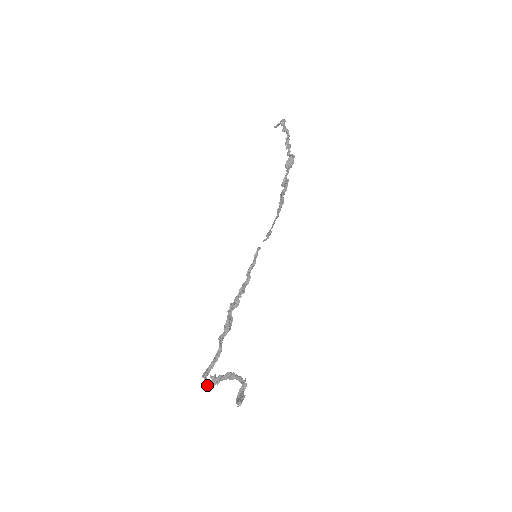
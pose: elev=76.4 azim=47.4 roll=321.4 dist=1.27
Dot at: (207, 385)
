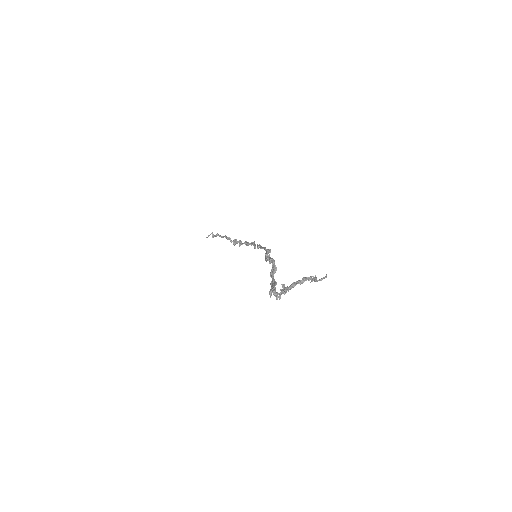
Dot at: (280, 292)
